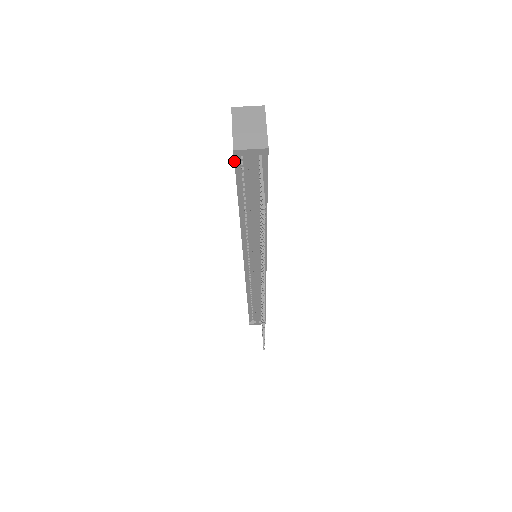
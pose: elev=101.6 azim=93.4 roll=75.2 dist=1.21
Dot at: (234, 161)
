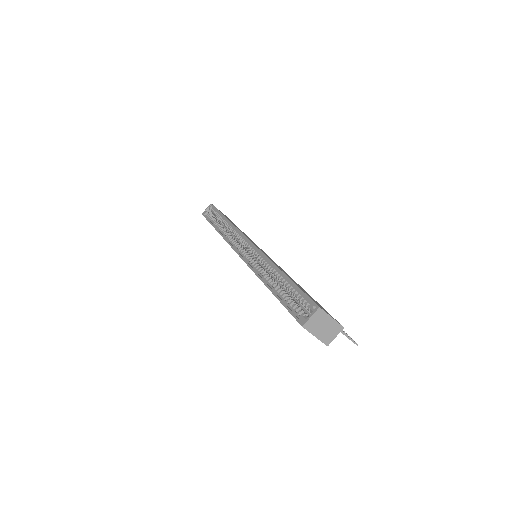
Dot at: occluded
